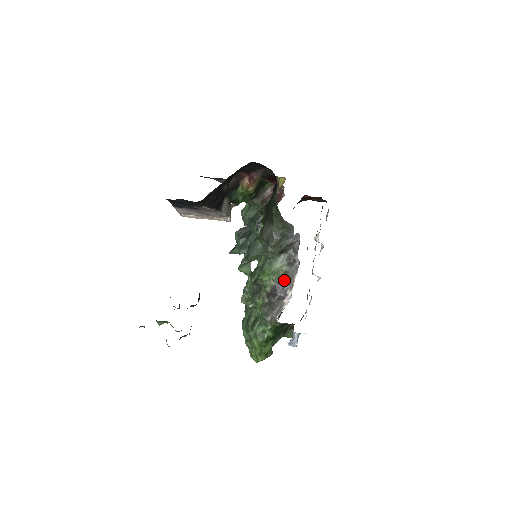
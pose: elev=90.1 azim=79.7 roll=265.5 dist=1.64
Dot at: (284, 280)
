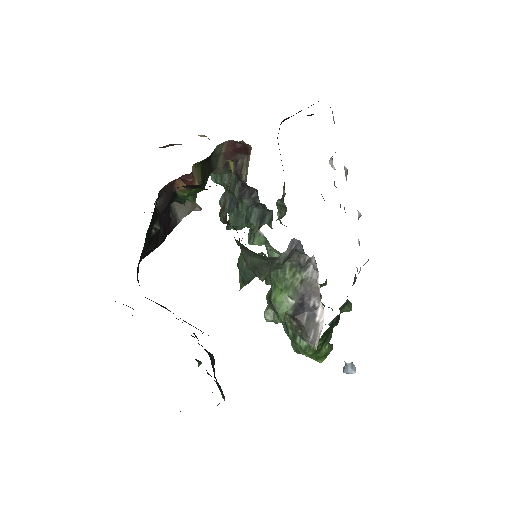
Dot at: (305, 293)
